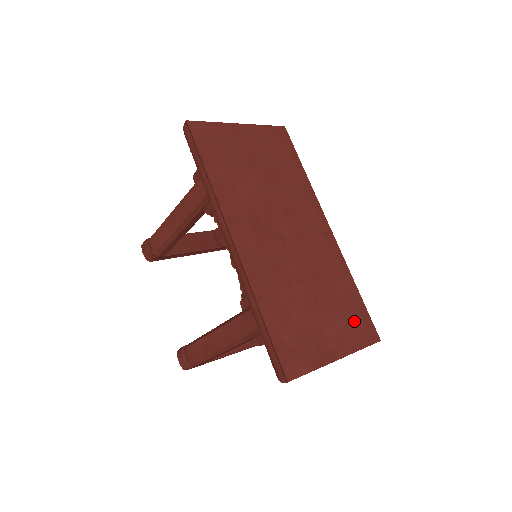
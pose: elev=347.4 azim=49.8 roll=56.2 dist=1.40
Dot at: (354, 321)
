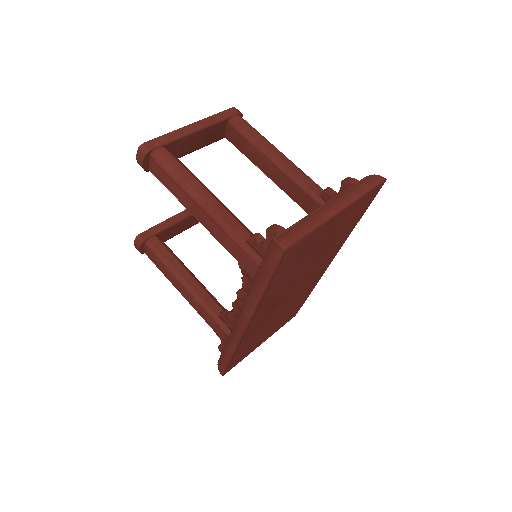
Dot at: (289, 316)
